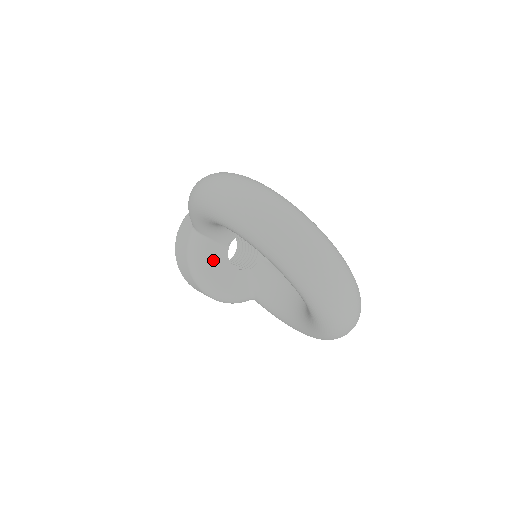
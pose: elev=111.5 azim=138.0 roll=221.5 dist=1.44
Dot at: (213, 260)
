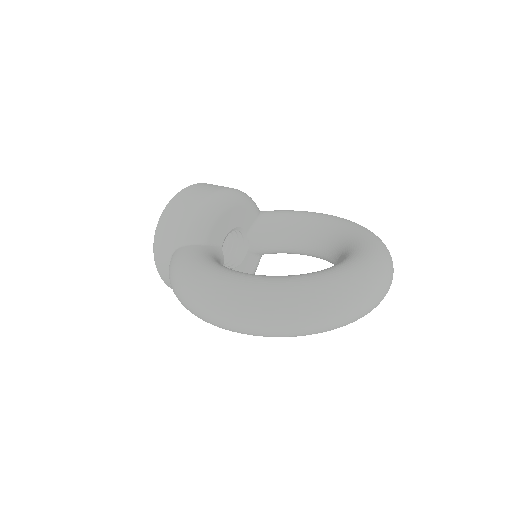
Dot at: occluded
